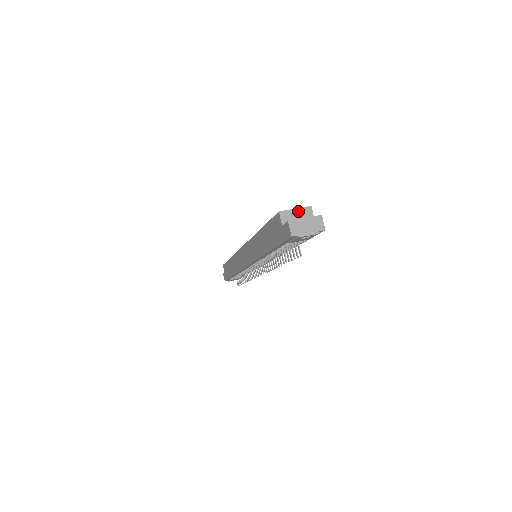
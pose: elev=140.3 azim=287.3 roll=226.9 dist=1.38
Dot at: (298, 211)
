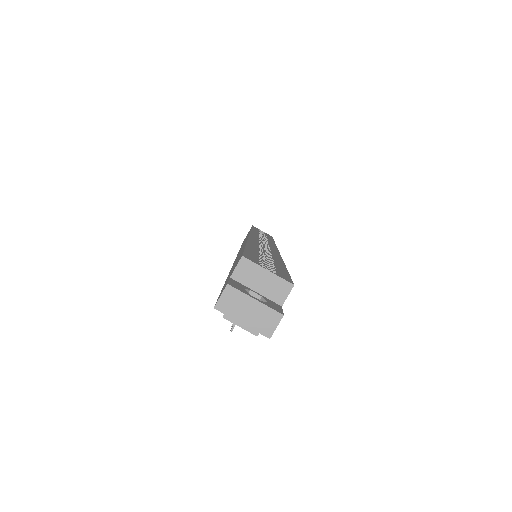
Dot at: (269, 277)
